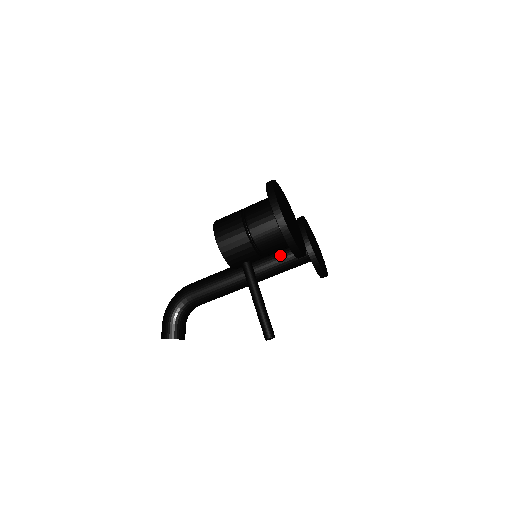
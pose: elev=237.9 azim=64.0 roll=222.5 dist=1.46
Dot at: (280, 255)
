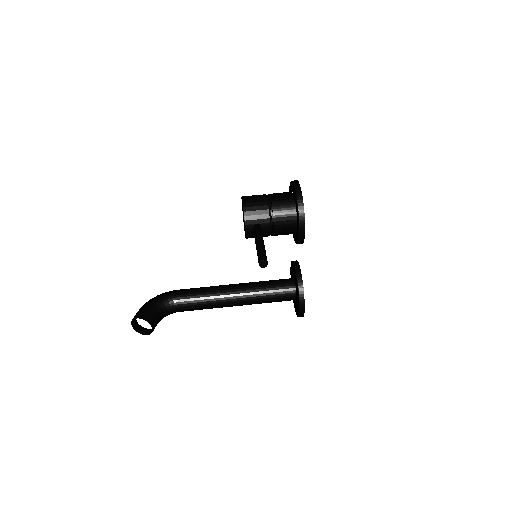
Dot at: (269, 282)
